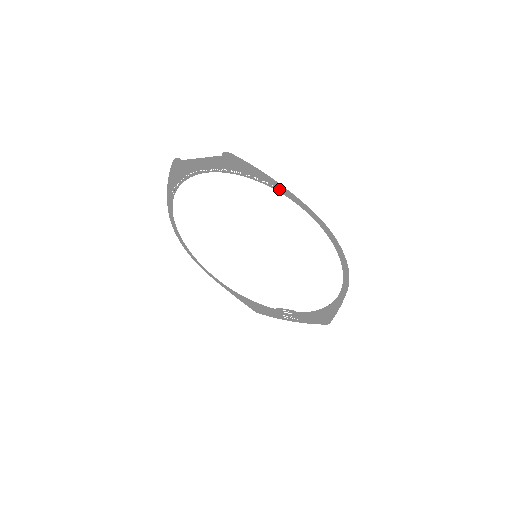
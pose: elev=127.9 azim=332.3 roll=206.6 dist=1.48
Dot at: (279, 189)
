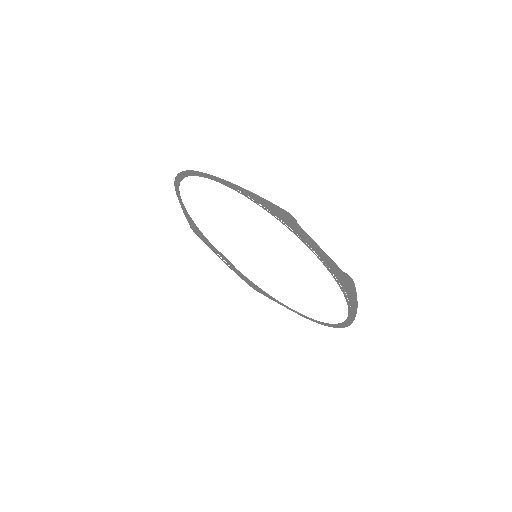
Dot at: (351, 307)
